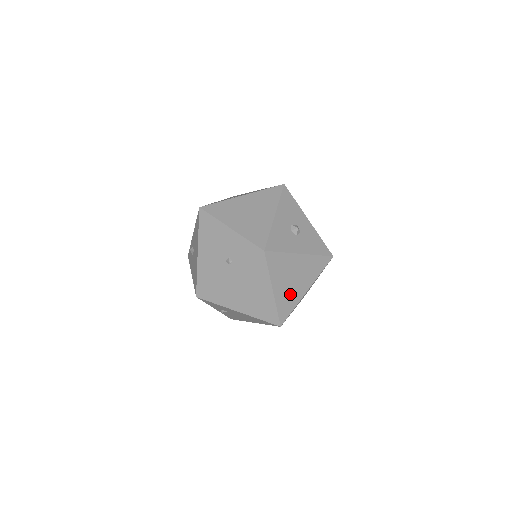
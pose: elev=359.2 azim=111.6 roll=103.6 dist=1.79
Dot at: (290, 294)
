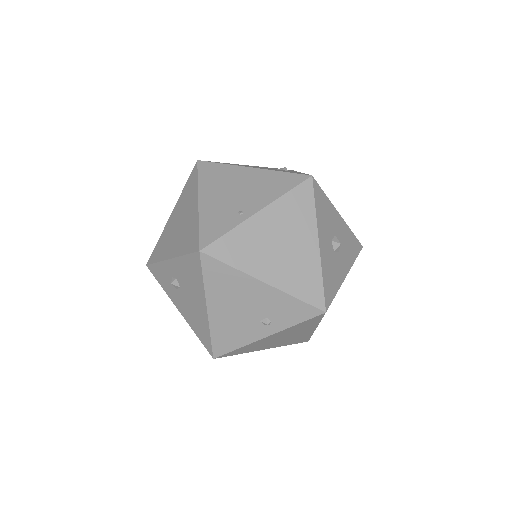
Dot at: occluded
